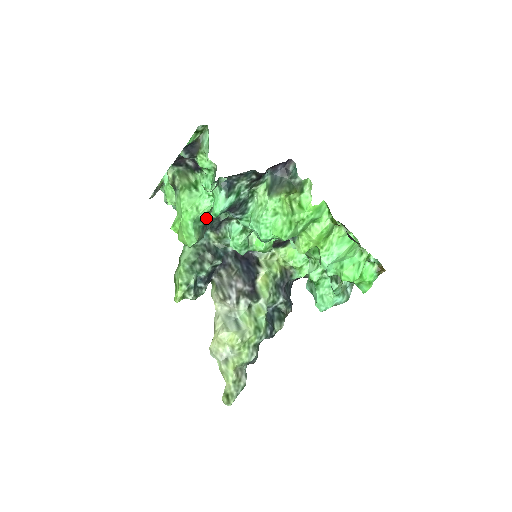
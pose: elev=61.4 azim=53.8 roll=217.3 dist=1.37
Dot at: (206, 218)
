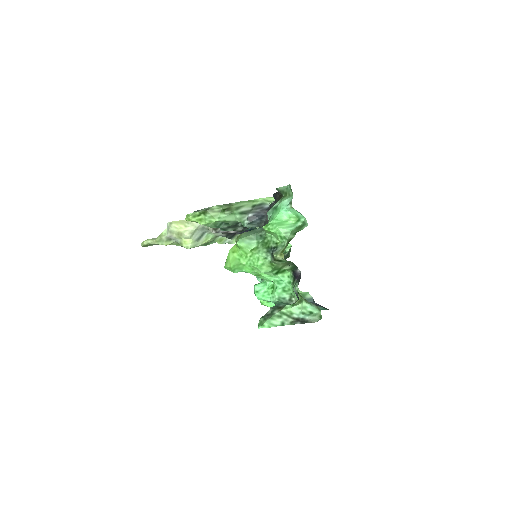
Dot at: occluded
